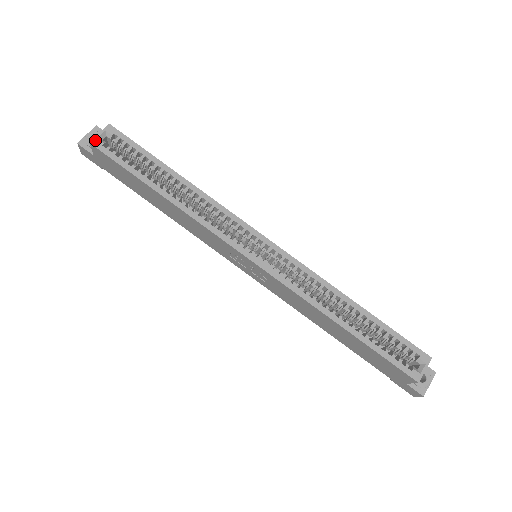
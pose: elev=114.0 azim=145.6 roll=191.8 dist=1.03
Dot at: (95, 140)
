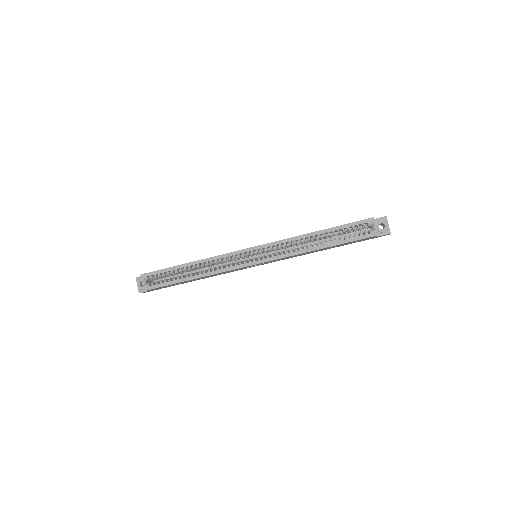
Dot at: (144, 288)
